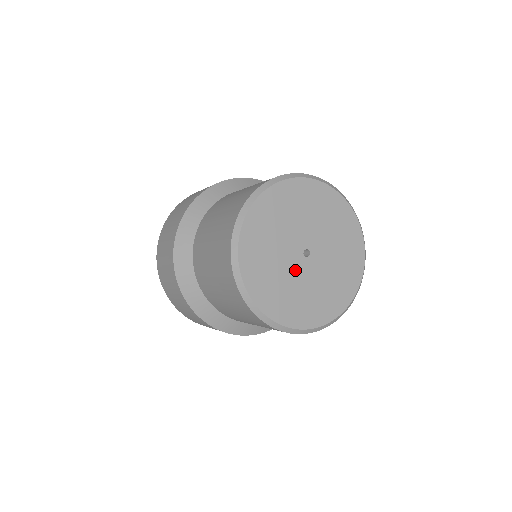
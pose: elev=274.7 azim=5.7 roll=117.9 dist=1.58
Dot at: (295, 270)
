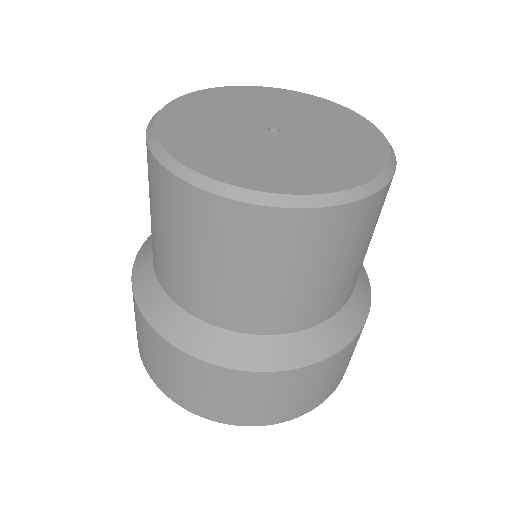
Dot at: (241, 126)
